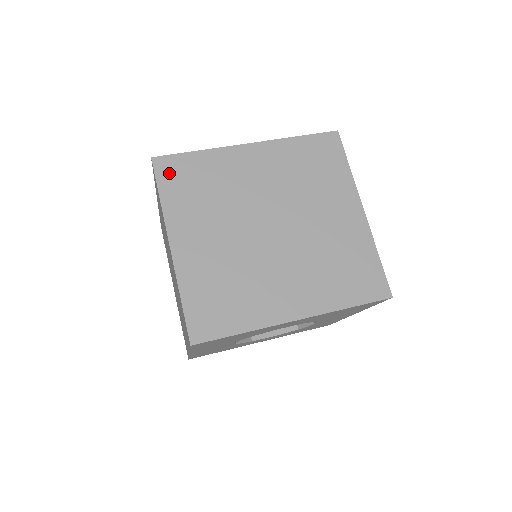
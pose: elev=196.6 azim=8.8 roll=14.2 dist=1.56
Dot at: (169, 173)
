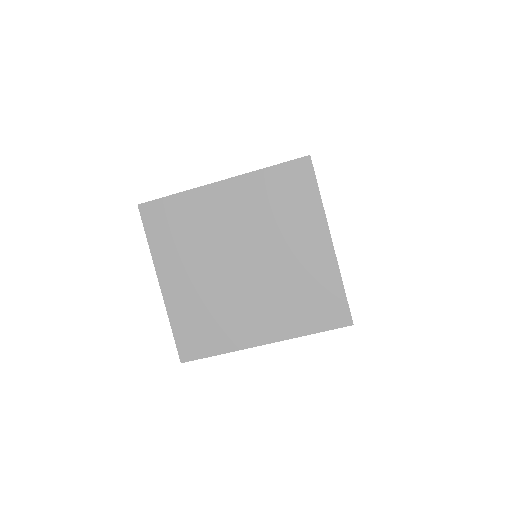
Dot at: (153, 218)
